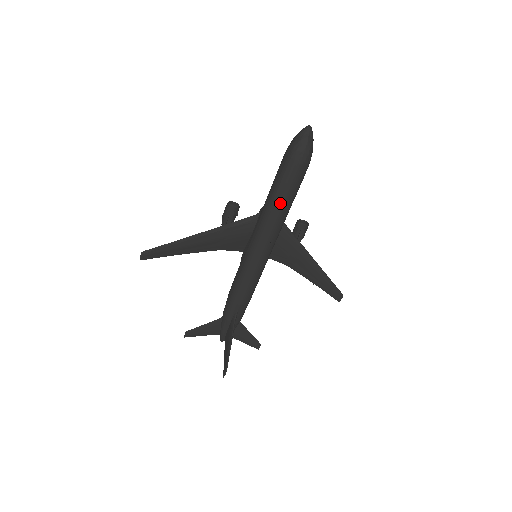
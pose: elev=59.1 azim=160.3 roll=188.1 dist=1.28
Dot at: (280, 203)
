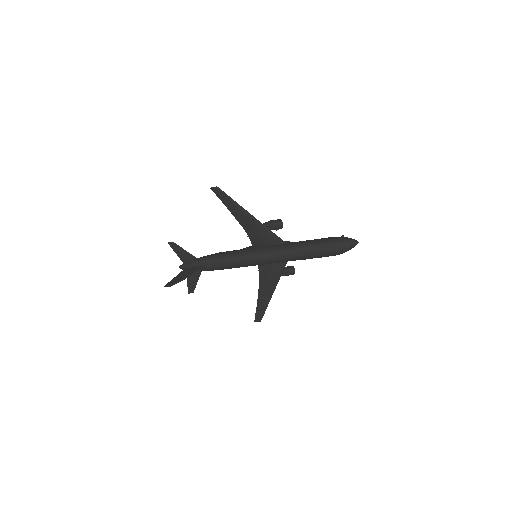
Dot at: (303, 253)
